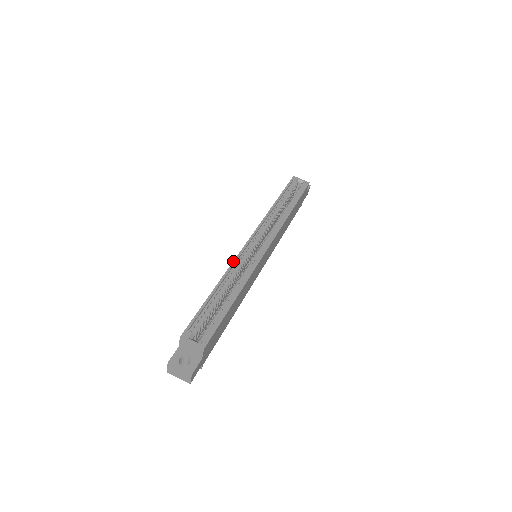
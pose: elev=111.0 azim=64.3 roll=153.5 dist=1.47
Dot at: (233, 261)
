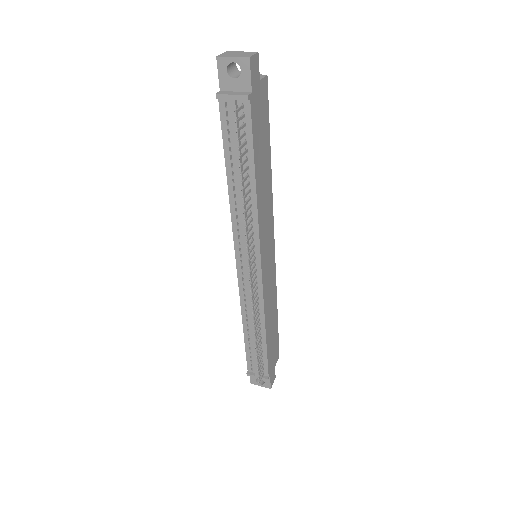
Dot at: occluded
